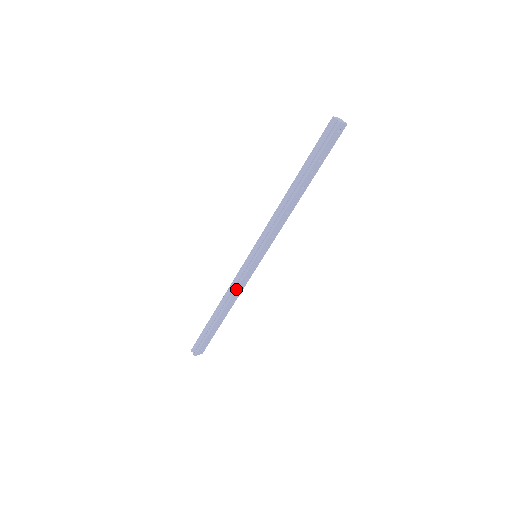
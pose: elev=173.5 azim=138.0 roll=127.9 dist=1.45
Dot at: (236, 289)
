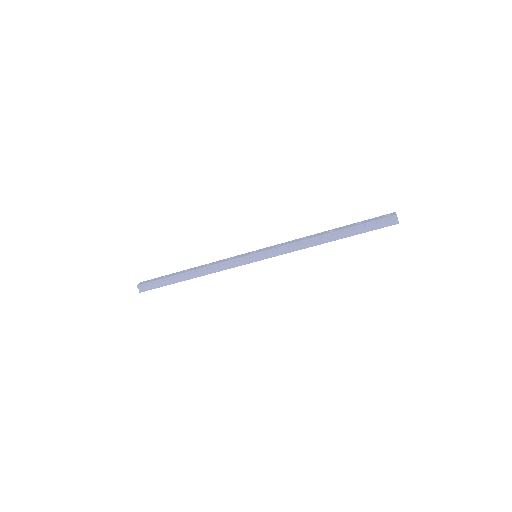
Dot at: (222, 270)
